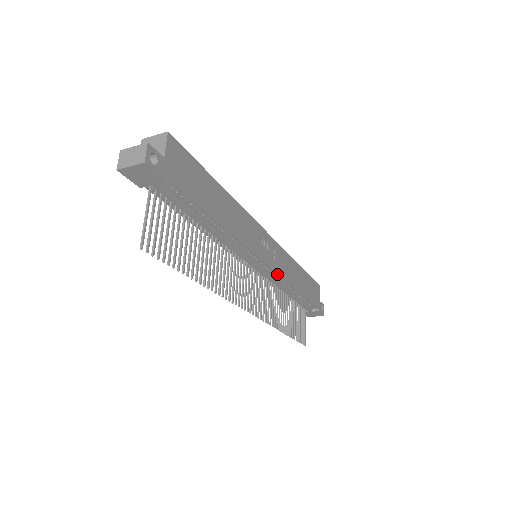
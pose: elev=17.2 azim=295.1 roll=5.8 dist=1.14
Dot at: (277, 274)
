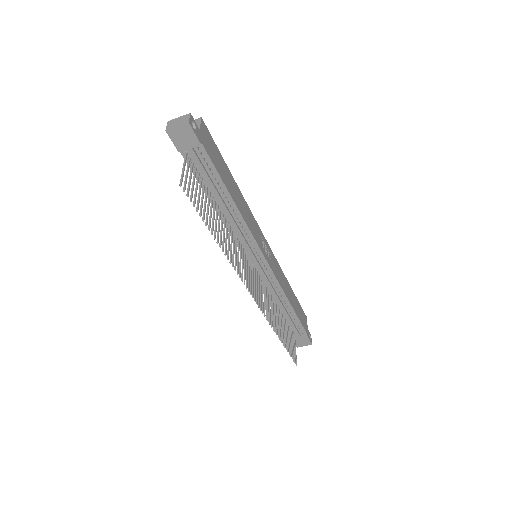
Dot at: (273, 276)
